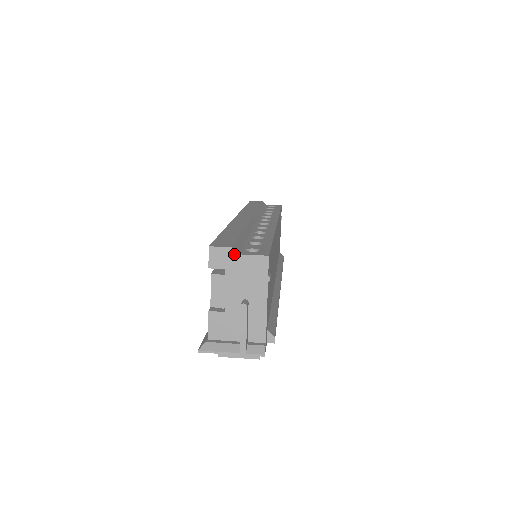
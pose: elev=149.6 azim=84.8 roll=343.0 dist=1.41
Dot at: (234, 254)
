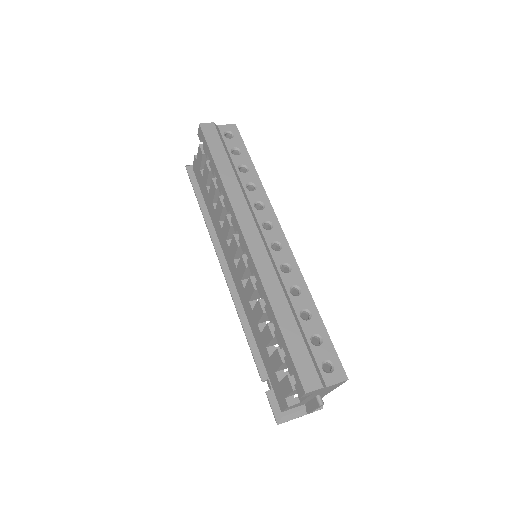
Dot at: (323, 388)
